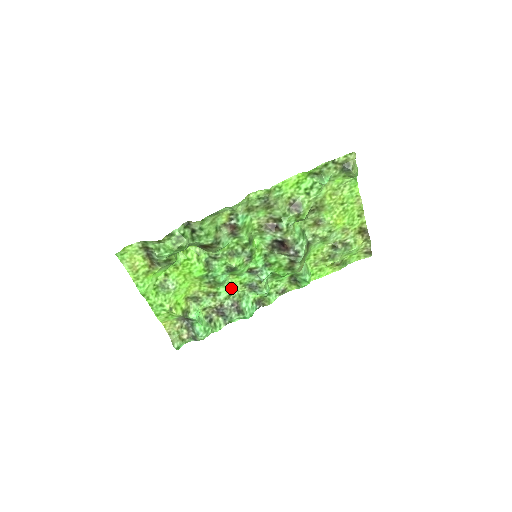
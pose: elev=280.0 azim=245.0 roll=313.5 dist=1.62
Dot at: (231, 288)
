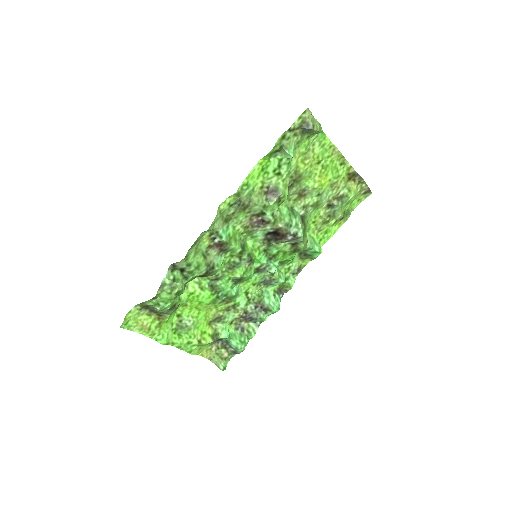
Dot at: (247, 293)
